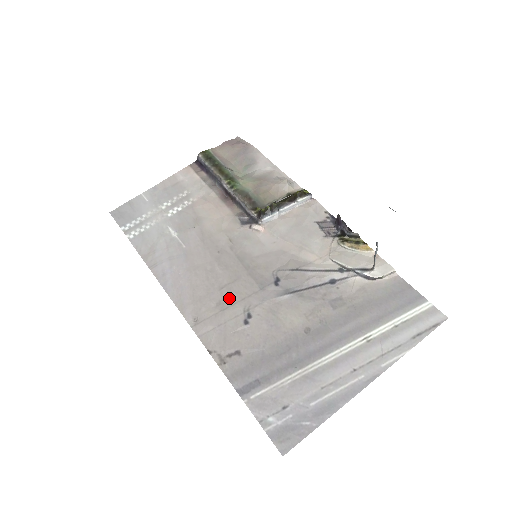
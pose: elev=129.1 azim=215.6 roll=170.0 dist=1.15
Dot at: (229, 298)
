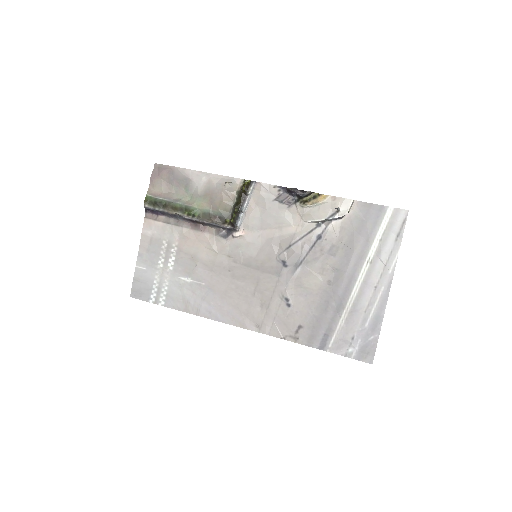
Dot at: (264, 297)
